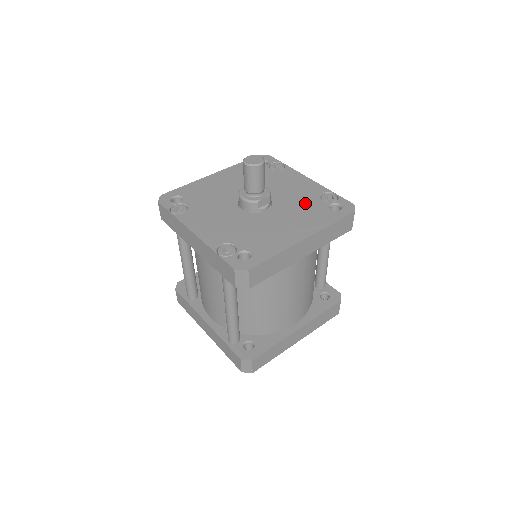
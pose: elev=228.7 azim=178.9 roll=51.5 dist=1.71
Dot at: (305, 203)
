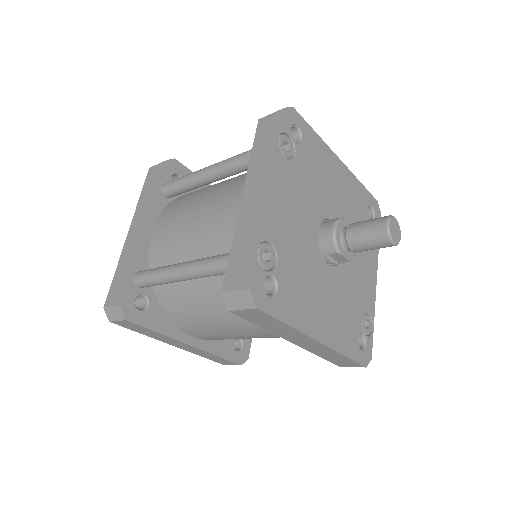
Dot at: (353, 303)
